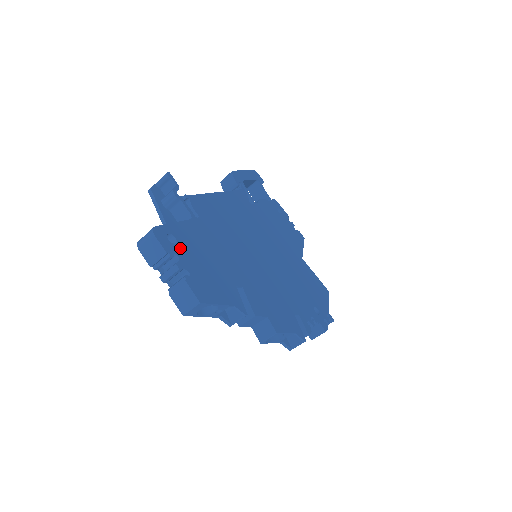
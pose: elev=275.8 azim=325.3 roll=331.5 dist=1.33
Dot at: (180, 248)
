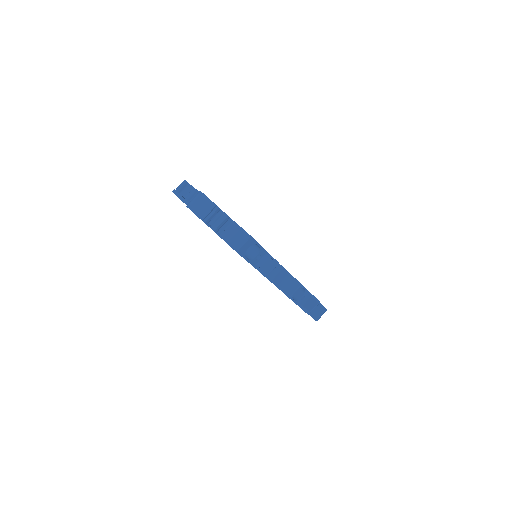
Dot at: occluded
